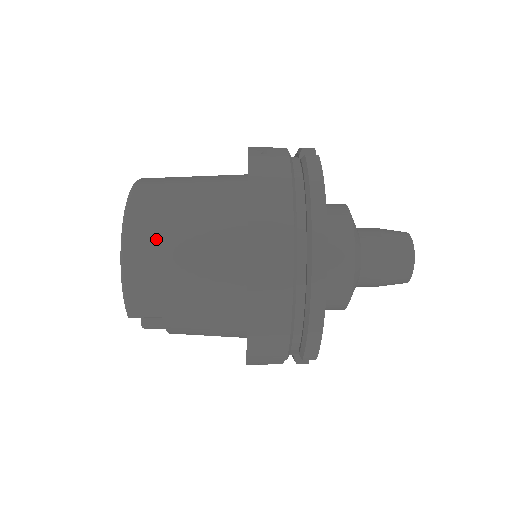
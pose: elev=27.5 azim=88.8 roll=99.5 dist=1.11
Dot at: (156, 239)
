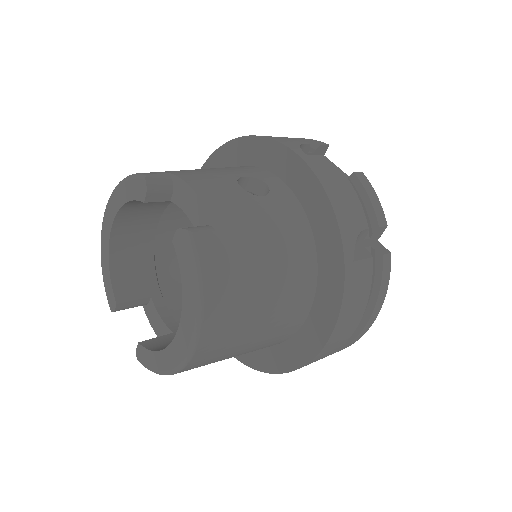
Dot at: (222, 353)
